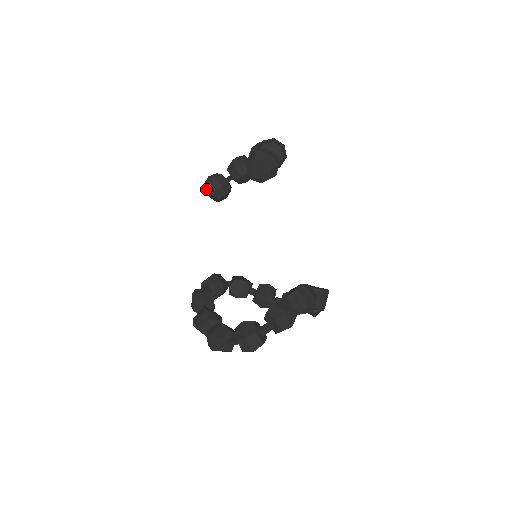
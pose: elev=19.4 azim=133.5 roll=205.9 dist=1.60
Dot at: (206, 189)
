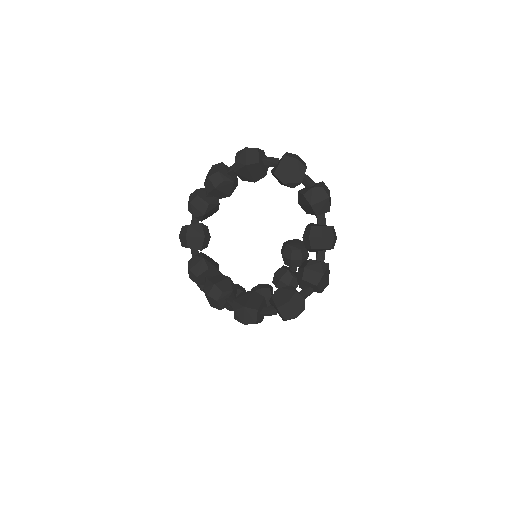
Dot at: occluded
